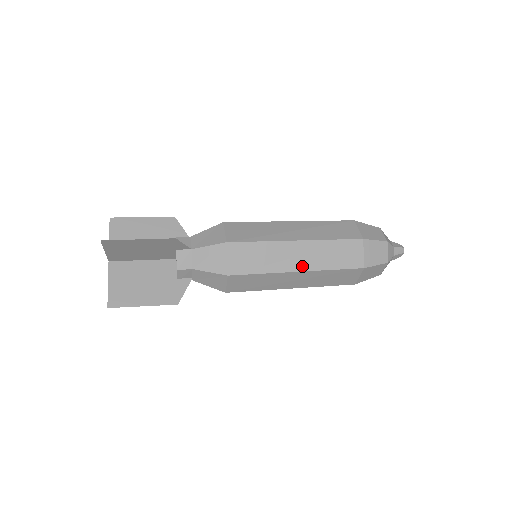
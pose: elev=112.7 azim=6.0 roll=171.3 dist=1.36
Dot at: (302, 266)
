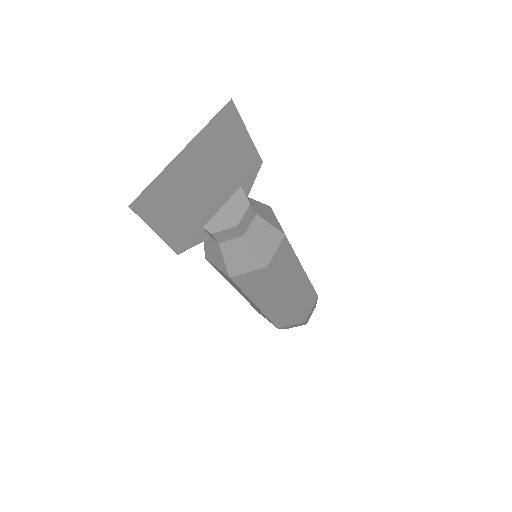
Dot at: occluded
